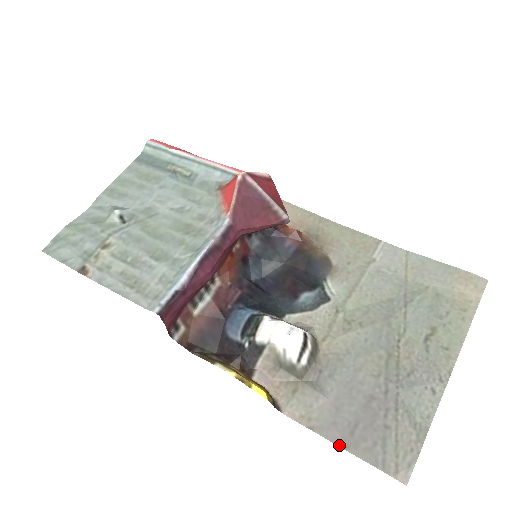
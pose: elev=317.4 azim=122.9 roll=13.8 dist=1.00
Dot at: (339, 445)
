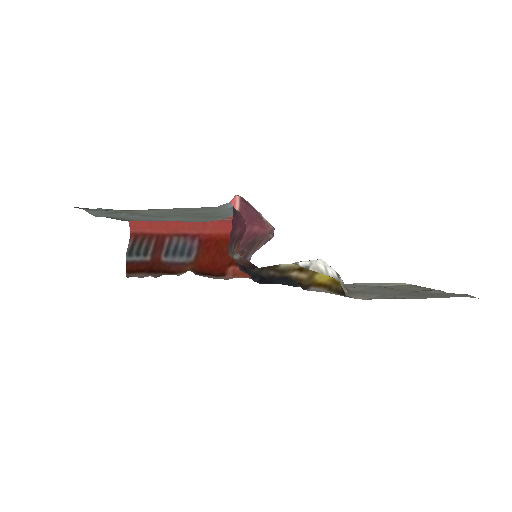
Dot at: occluded
